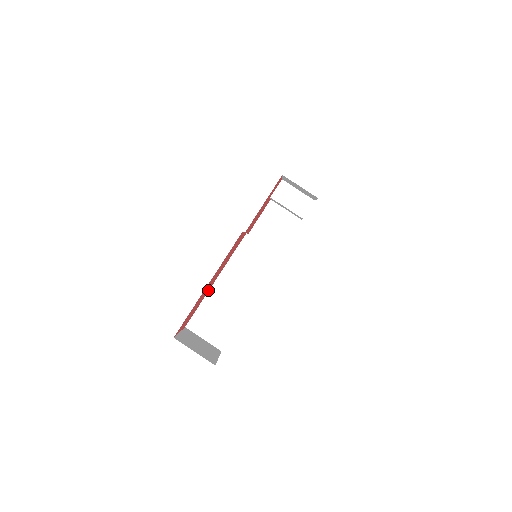
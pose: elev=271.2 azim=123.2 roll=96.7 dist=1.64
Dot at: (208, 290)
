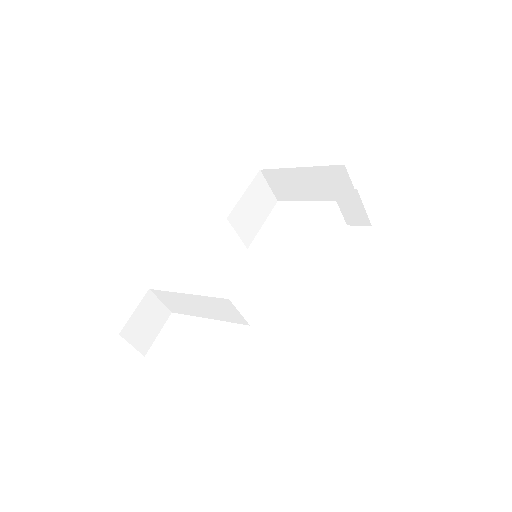
Dot at: occluded
